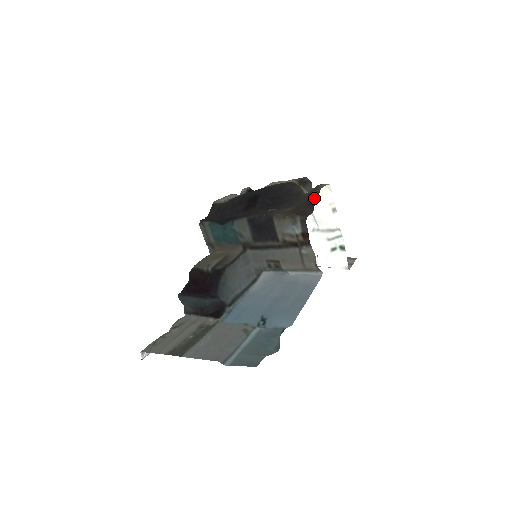
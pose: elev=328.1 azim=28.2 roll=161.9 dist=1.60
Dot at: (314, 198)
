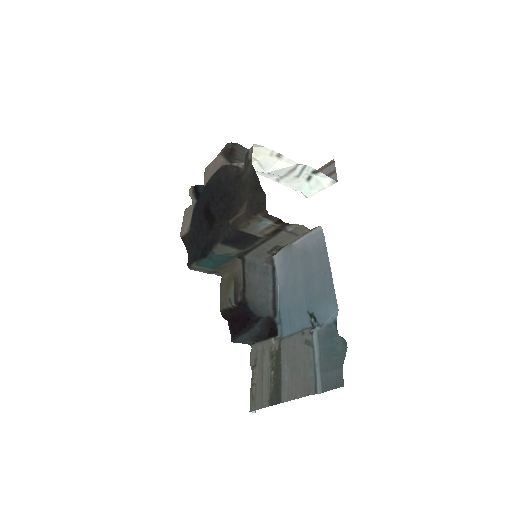
Dot at: (254, 178)
